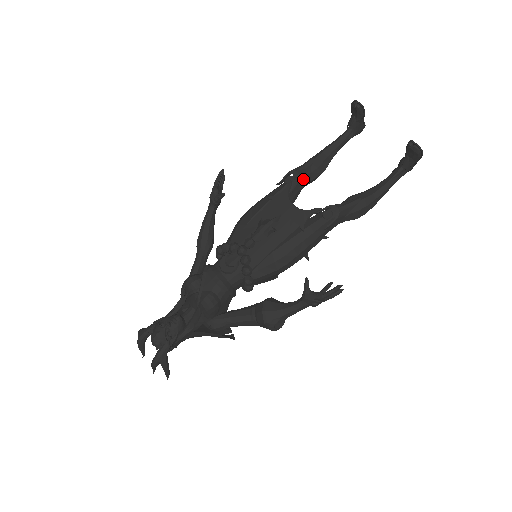
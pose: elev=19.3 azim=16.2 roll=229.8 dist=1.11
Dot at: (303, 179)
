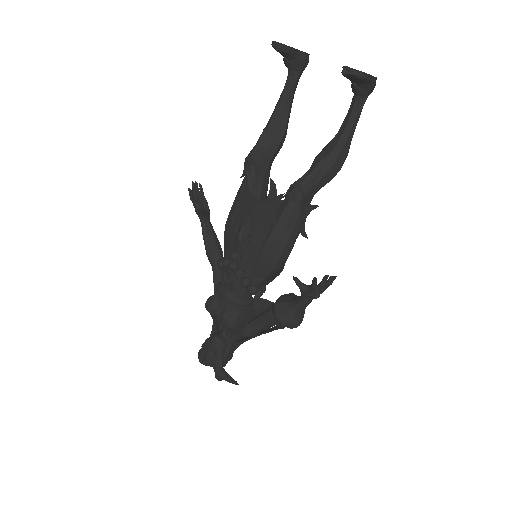
Dot at: (263, 159)
